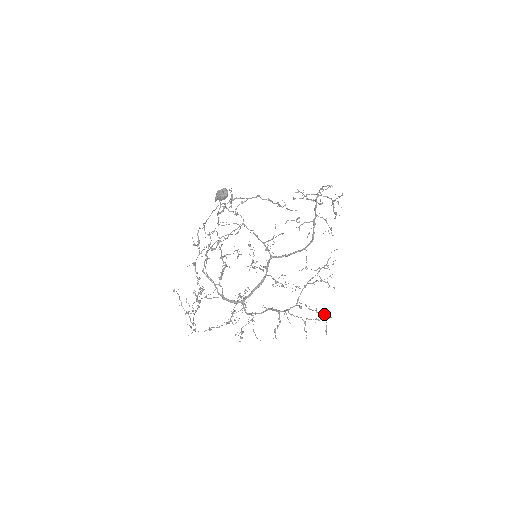
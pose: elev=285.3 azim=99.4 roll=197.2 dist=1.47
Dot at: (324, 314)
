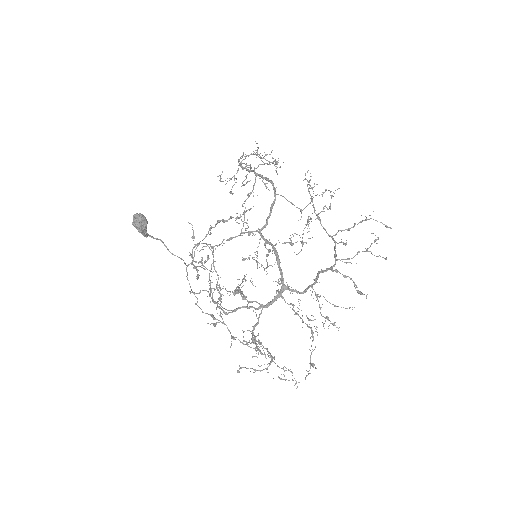
Dot at: occluded
